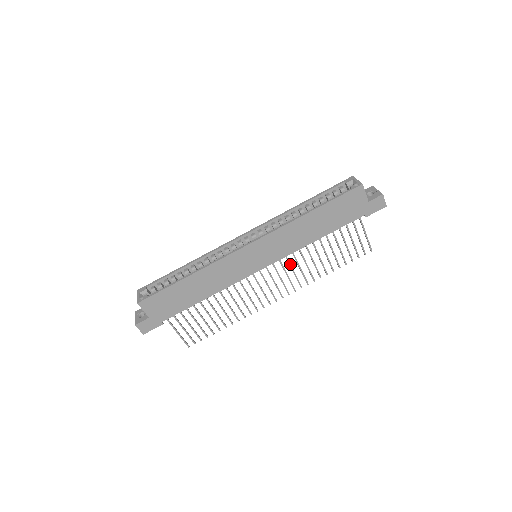
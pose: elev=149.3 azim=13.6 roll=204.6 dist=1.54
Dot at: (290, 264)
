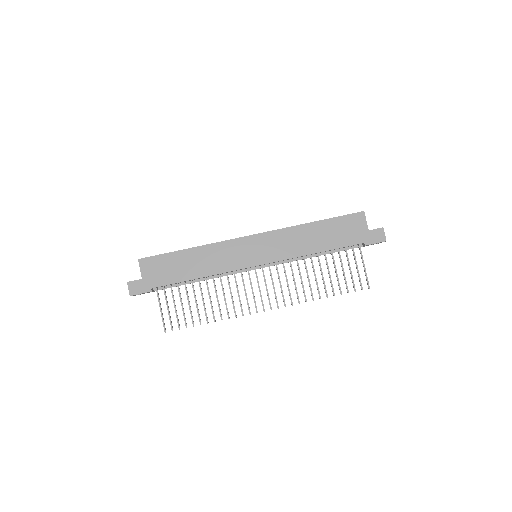
Dot at: (285, 272)
